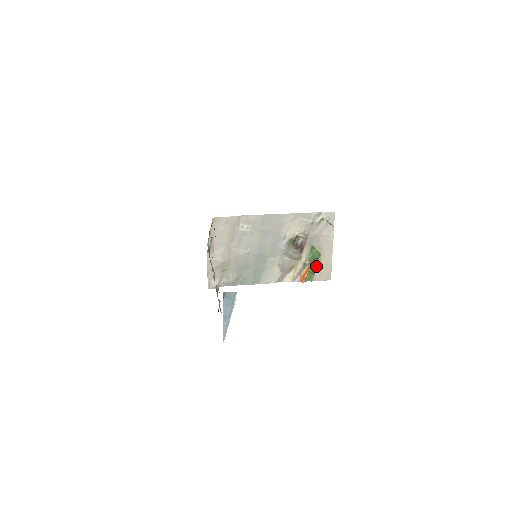
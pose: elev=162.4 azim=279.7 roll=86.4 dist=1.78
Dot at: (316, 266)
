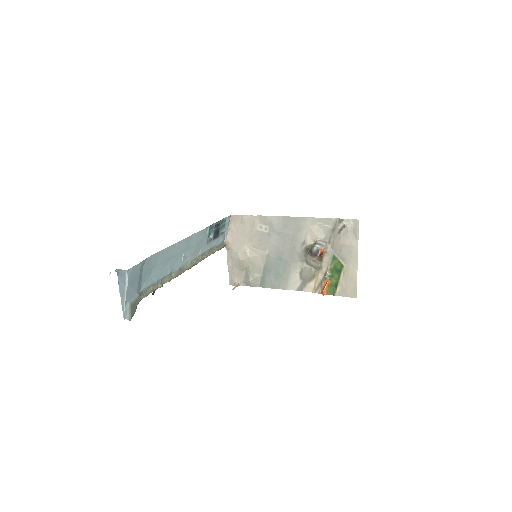
Dot at: (338, 279)
